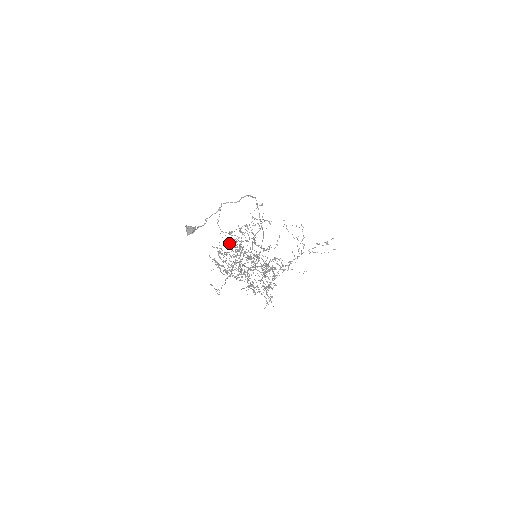
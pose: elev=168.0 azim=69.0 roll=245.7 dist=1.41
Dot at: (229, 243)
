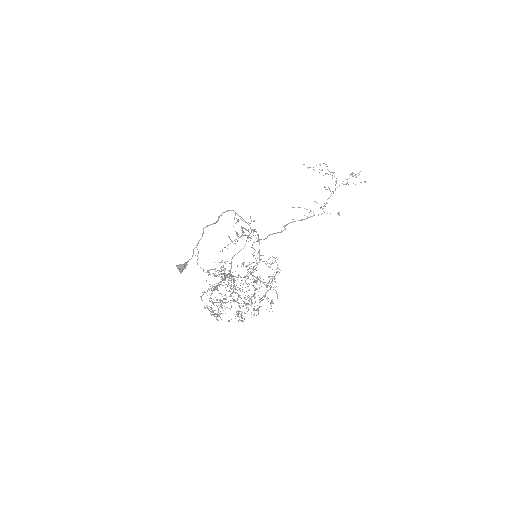
Dot at: occluded
